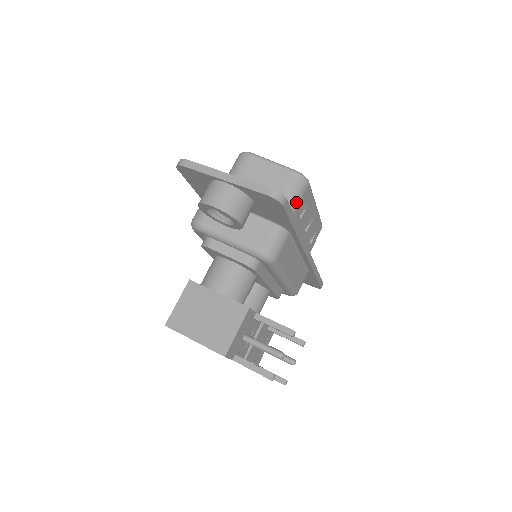
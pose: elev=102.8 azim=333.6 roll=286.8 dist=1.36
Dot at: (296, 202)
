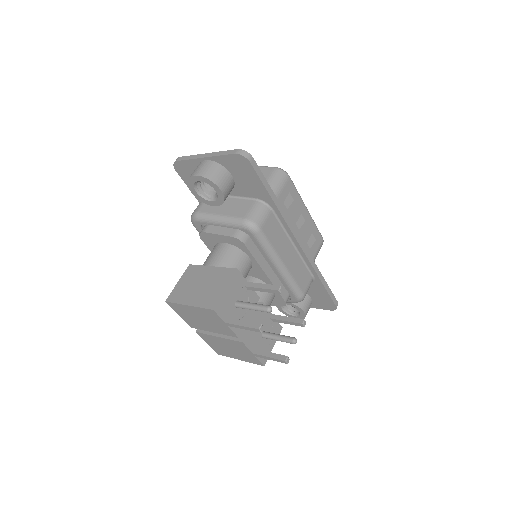
Dot at: (278, 189)
